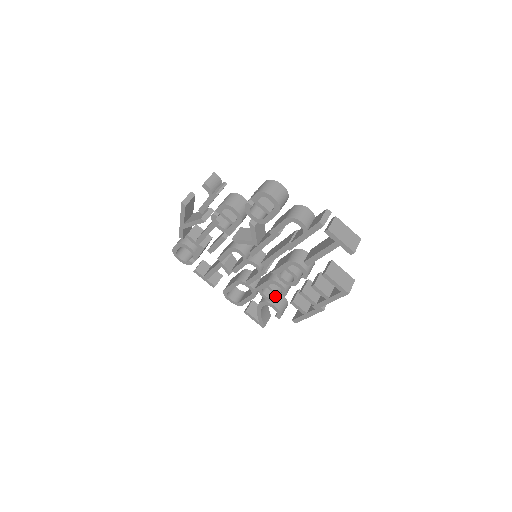
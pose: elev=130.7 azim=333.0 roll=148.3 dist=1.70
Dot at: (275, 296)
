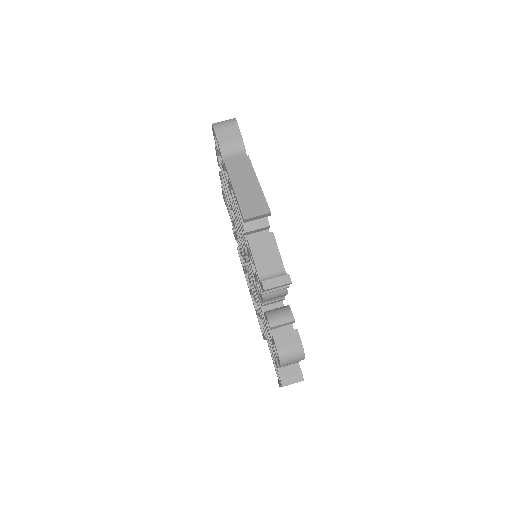
Dot at: (240, 251)
